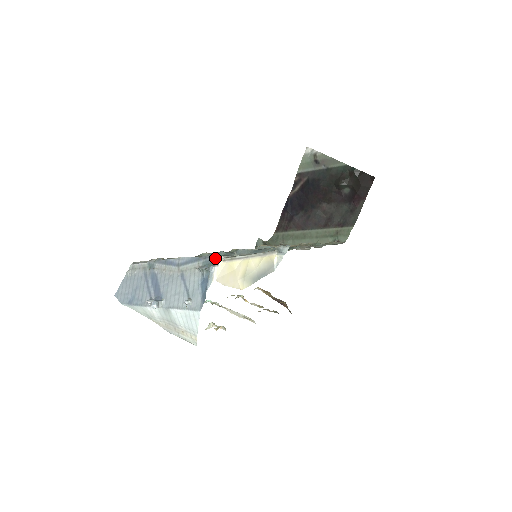
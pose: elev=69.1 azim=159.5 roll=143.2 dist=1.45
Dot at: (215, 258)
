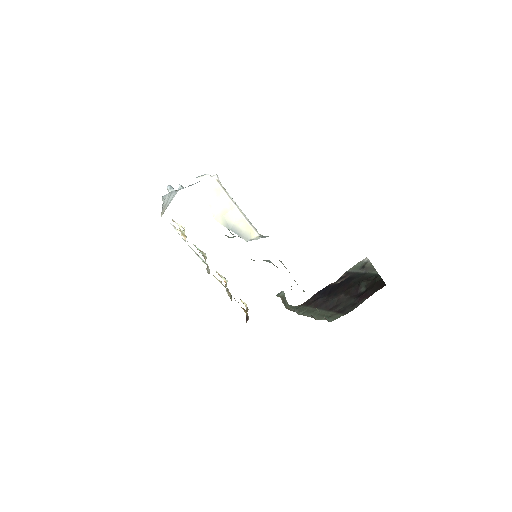
Dot at: (215, 175)
